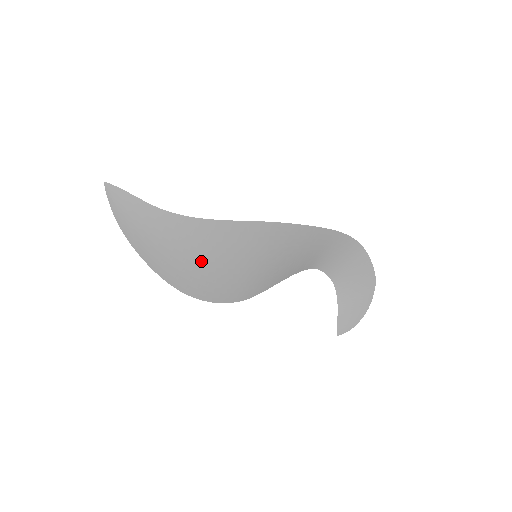
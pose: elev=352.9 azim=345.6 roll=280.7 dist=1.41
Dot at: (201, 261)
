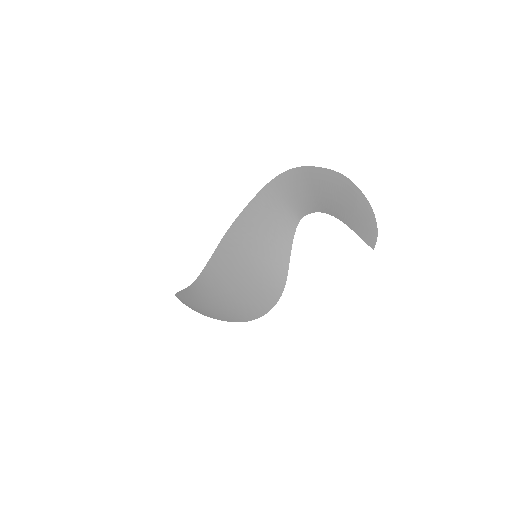
Dot at: (231, 294)
